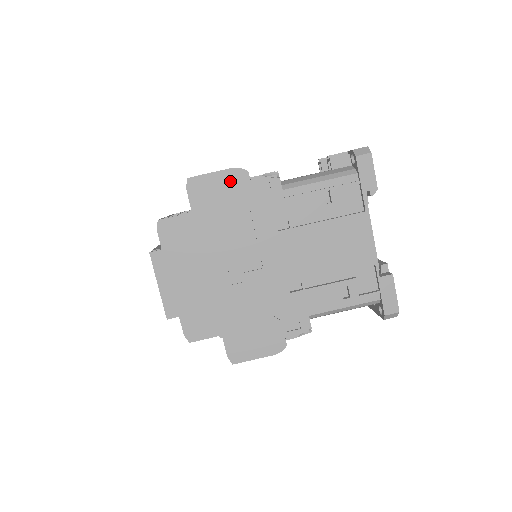
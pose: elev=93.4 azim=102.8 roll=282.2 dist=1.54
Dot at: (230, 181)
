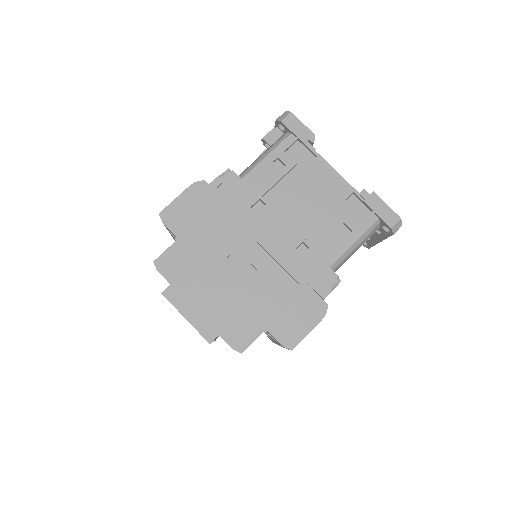
Dot at: (195, 196)
